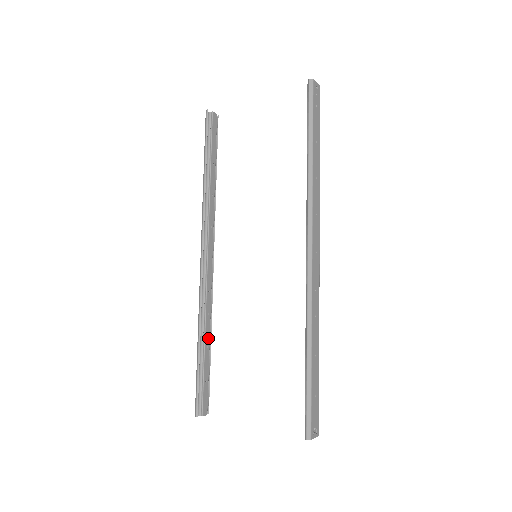
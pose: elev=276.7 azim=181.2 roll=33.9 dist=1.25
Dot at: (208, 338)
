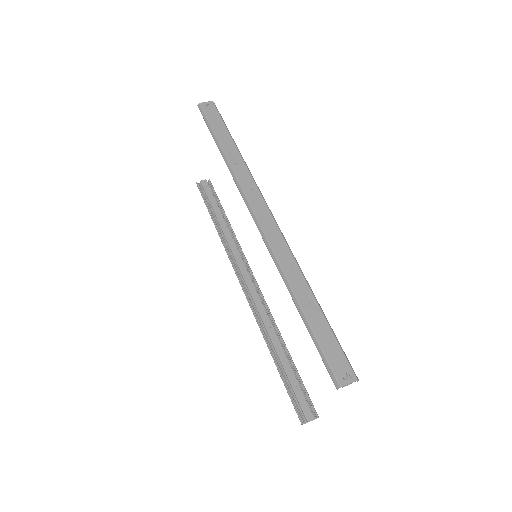
Dot at: (280, 348)
